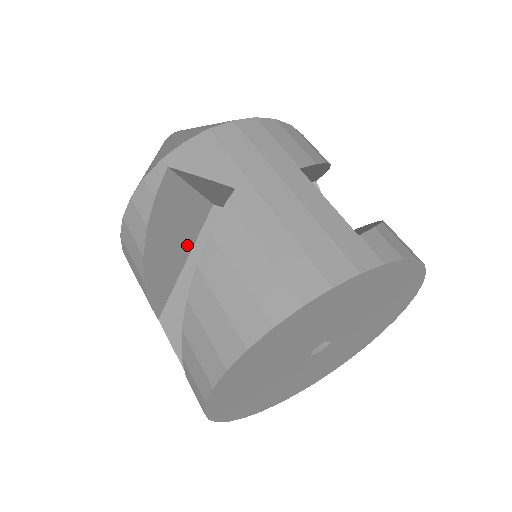
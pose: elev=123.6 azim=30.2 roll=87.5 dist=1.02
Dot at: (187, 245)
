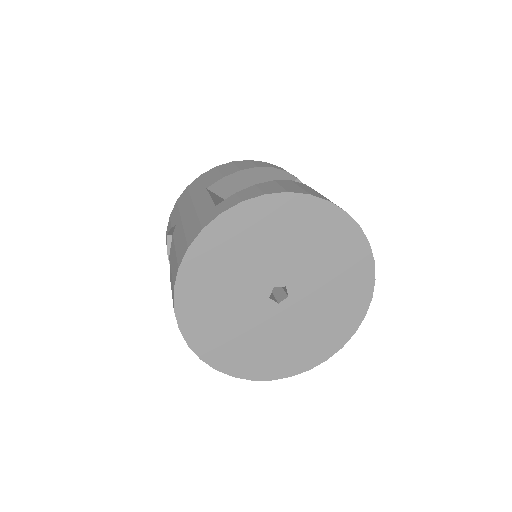
Dot at: occluded
